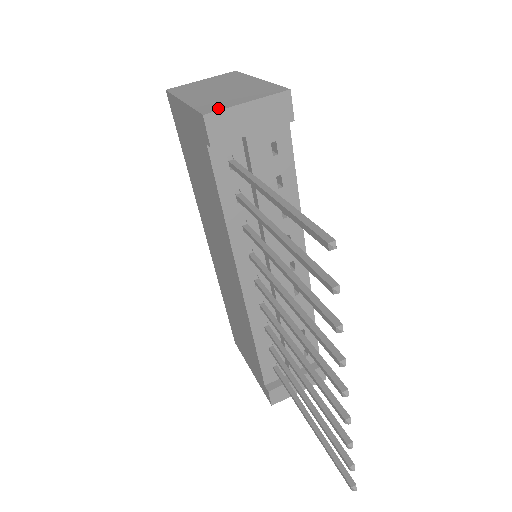
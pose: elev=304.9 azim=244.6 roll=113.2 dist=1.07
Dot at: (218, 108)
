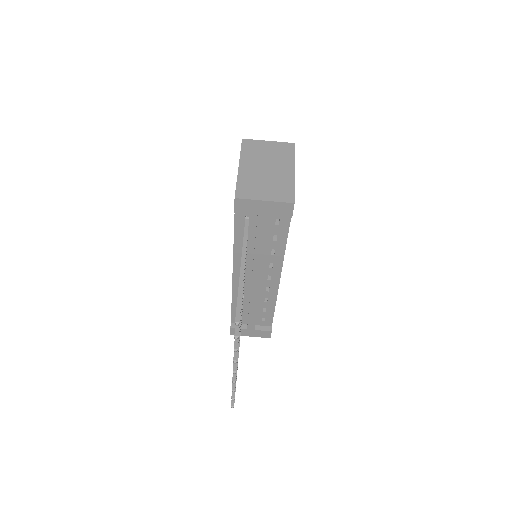
Dot at: (246, 196)
